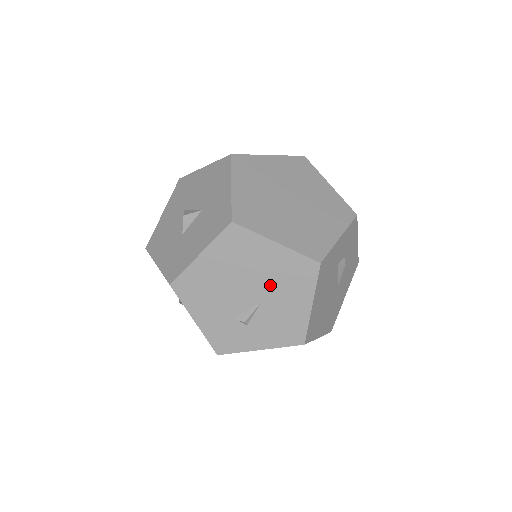
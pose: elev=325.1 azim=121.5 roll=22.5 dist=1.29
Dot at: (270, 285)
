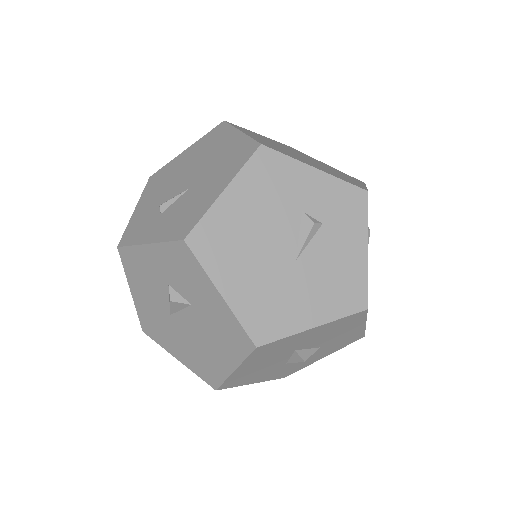
Dot at: (208, 171)
